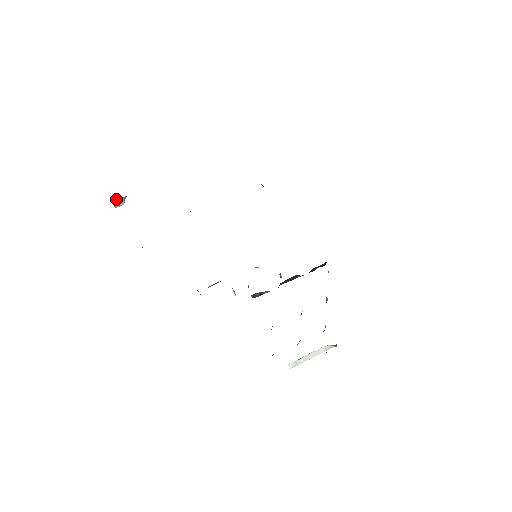
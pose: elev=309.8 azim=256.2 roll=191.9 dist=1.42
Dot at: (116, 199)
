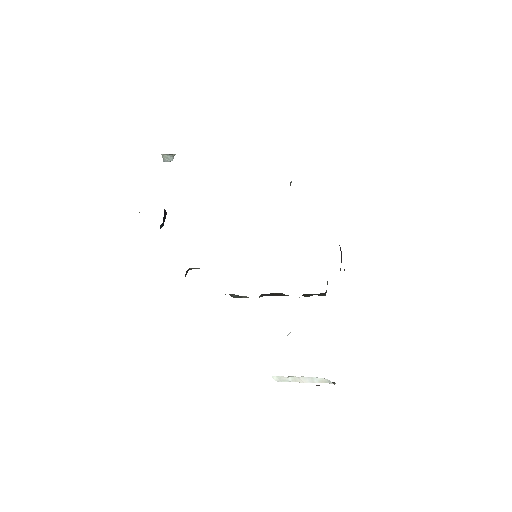
Dot at: (165, 154)
